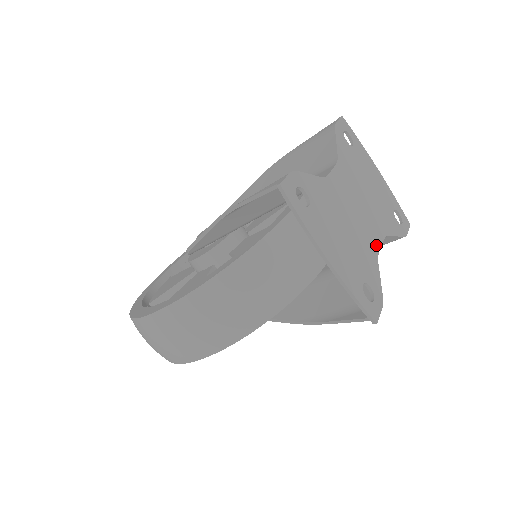
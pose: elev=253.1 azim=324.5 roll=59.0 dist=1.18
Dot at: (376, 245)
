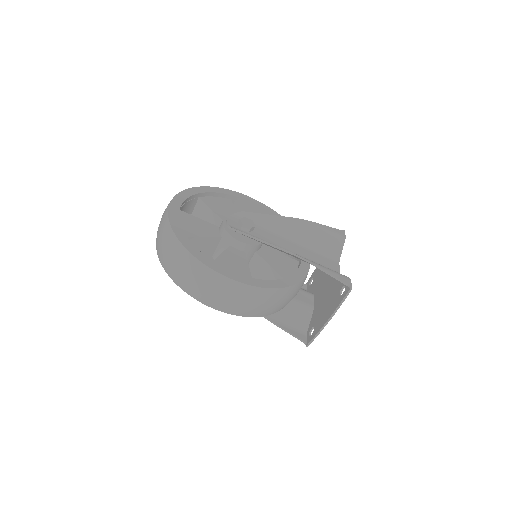
Dot at: occluded
